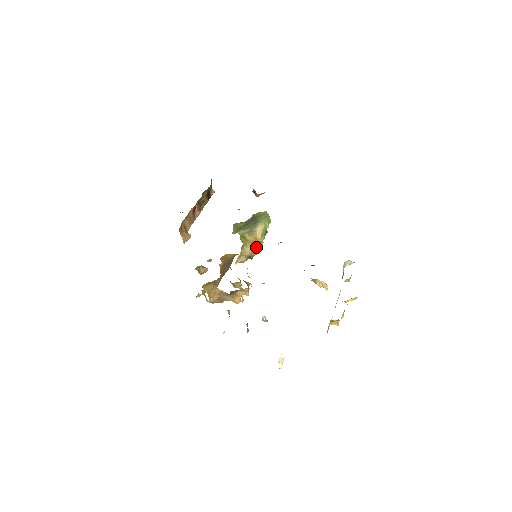
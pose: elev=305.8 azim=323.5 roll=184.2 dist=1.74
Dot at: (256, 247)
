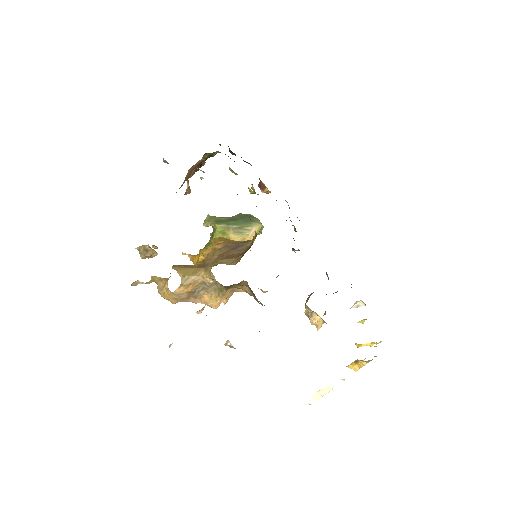
Dot at: occluded
